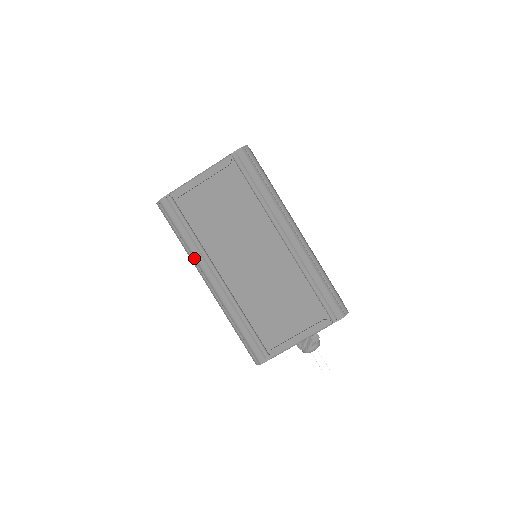
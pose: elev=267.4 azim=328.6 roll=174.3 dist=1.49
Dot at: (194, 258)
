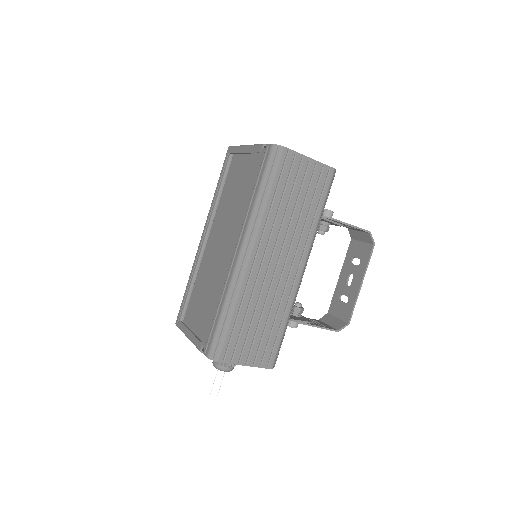
Dot at: (210, 209)
